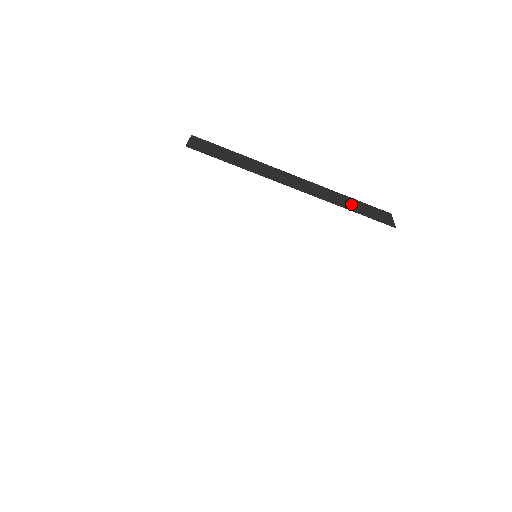
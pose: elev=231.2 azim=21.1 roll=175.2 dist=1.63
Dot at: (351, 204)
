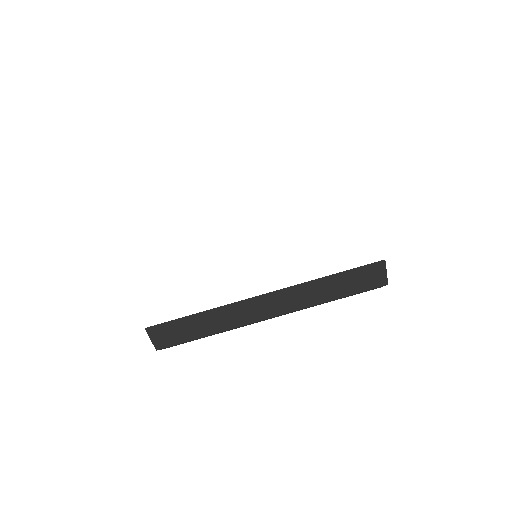
Dot at: occluded
